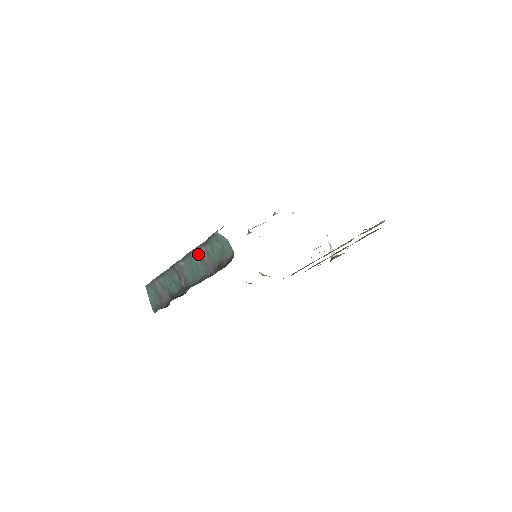
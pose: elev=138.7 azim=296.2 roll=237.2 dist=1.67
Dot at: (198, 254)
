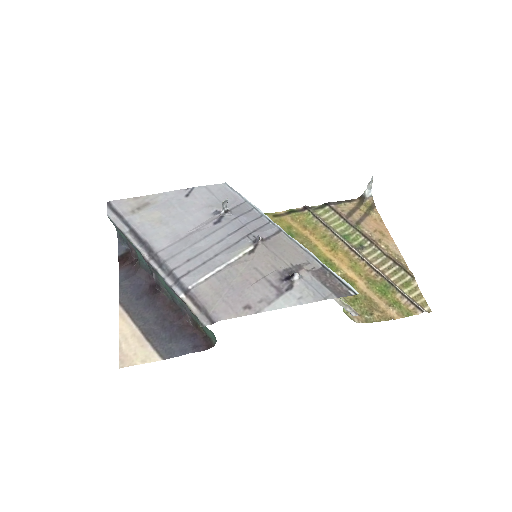
Dot at: occluded
